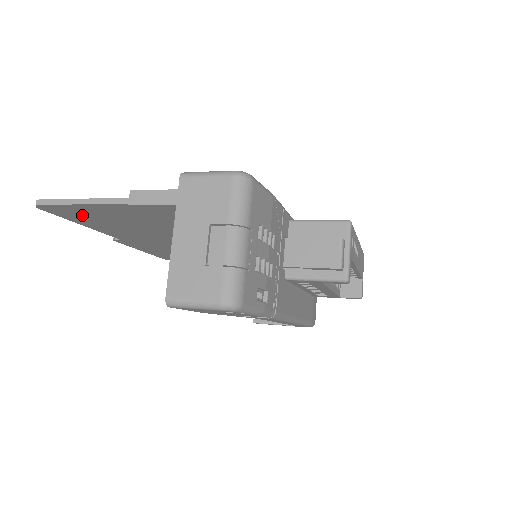
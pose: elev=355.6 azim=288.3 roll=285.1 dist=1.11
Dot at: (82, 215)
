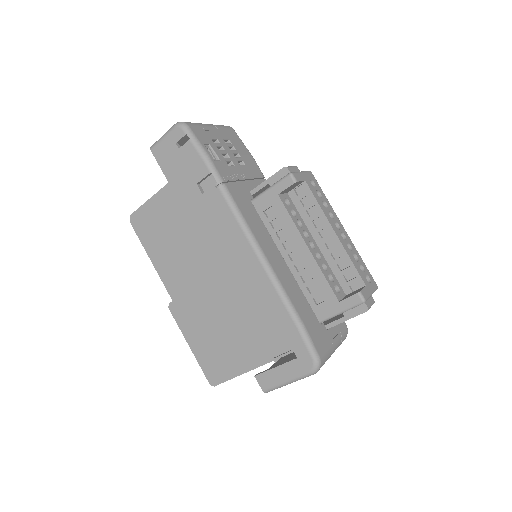
Dot at: (151, 228)
